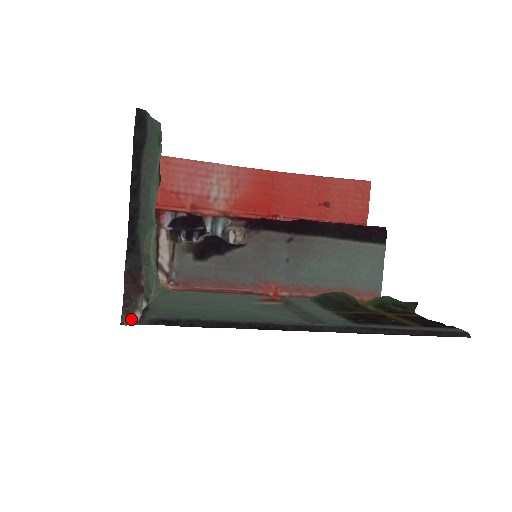
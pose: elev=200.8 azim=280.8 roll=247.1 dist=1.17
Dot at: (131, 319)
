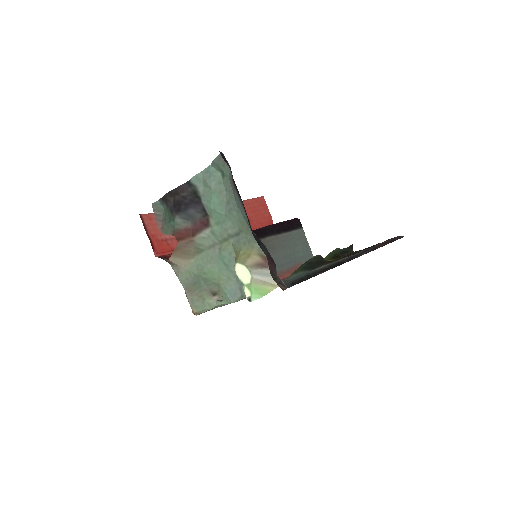
Dot at: (284, 285)
